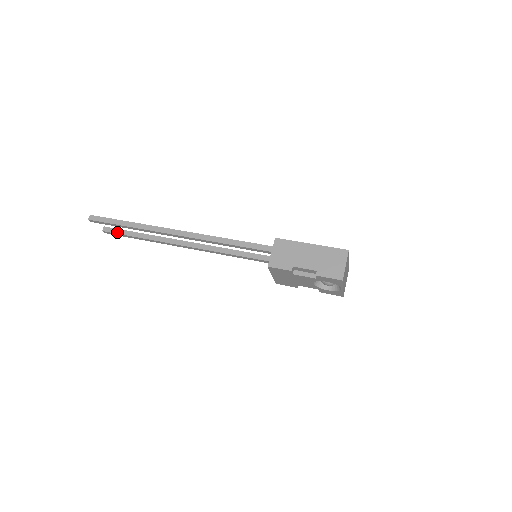
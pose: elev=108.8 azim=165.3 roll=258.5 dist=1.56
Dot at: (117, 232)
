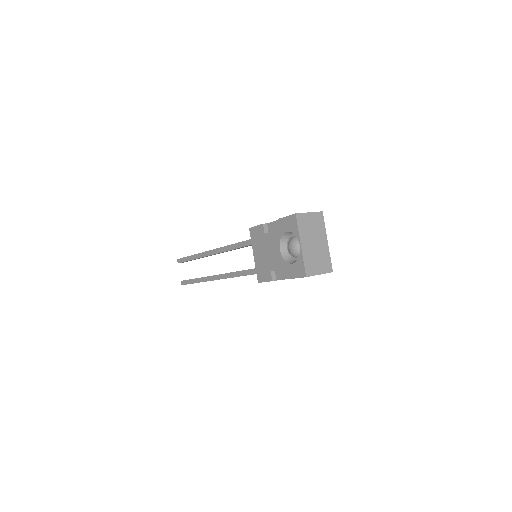
Dot at: (188, 280)
